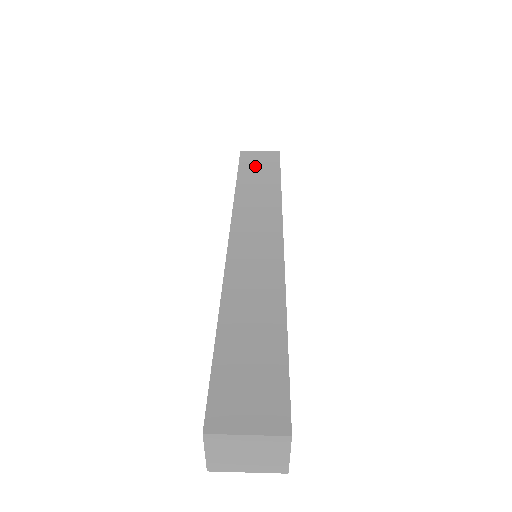
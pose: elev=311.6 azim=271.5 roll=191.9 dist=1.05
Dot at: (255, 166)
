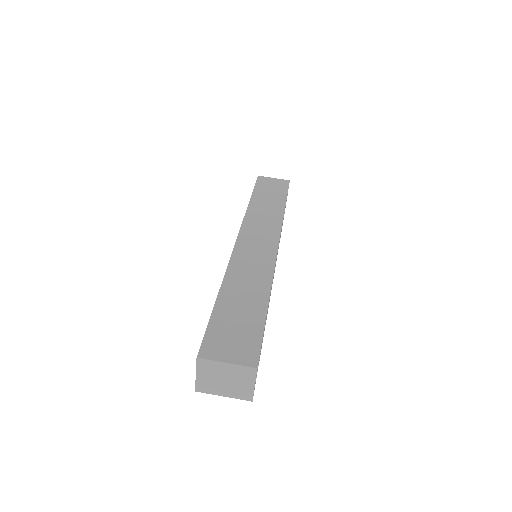
Dot at: (267, 189)
